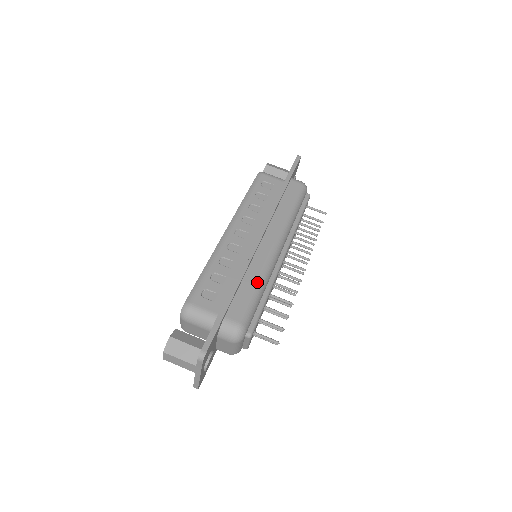
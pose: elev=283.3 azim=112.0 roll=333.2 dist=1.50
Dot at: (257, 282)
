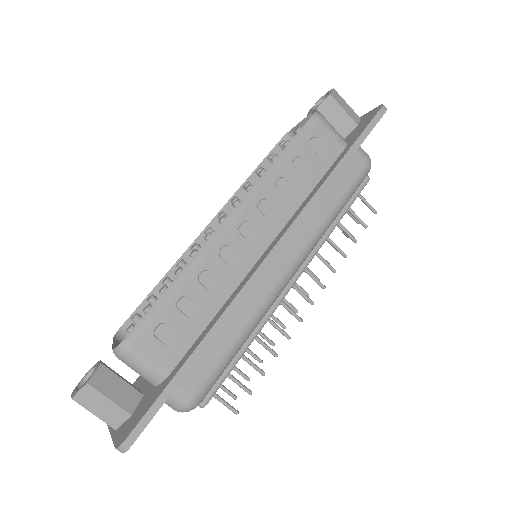
Dot at: (242, 331)
